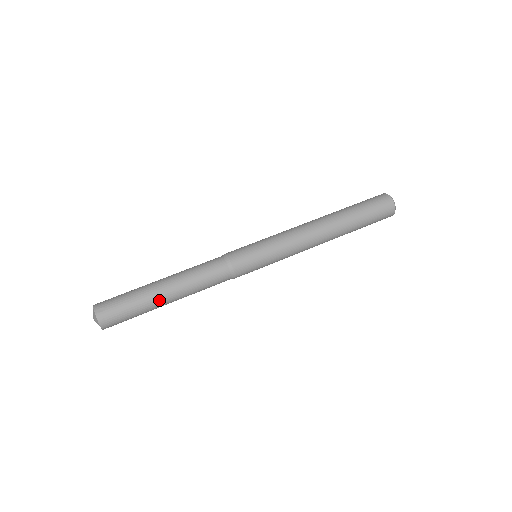
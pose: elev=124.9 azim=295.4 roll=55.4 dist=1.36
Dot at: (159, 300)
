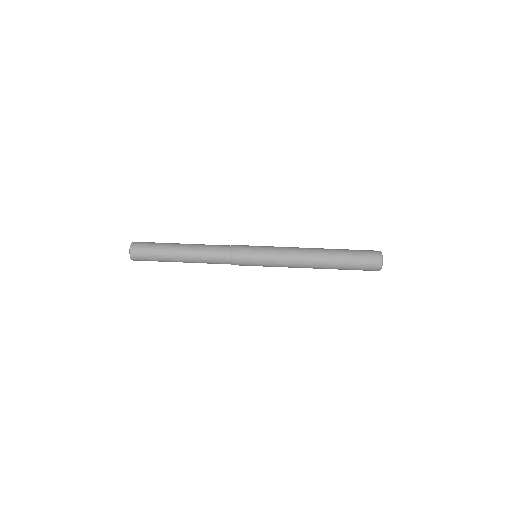
Dot at: (175, 261)
